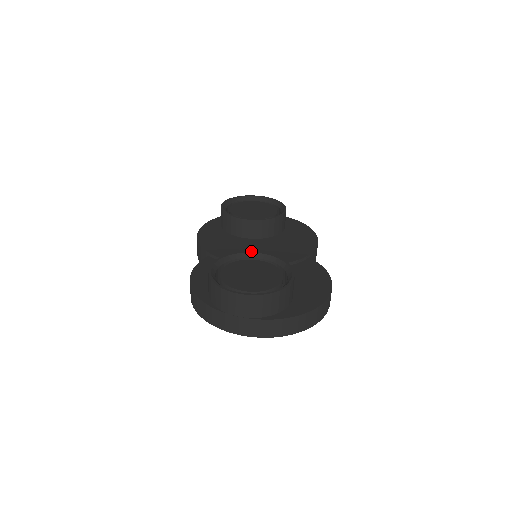
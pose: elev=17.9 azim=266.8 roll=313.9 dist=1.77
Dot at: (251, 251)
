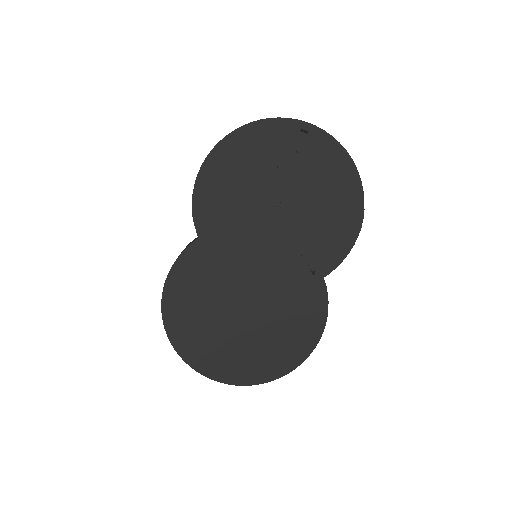
Dot at: occluded
